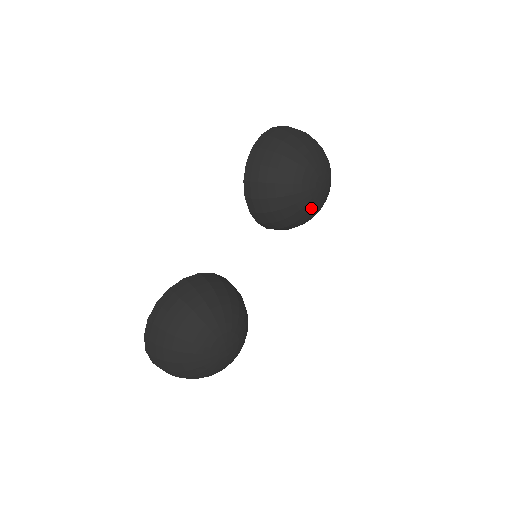
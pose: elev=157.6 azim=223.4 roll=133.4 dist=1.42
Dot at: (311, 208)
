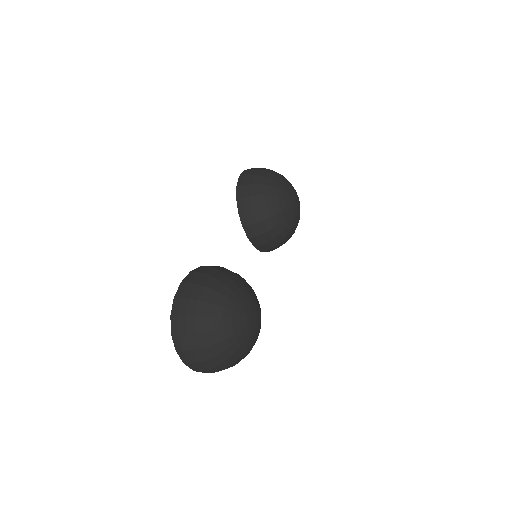
Dot at: (292, 220)
